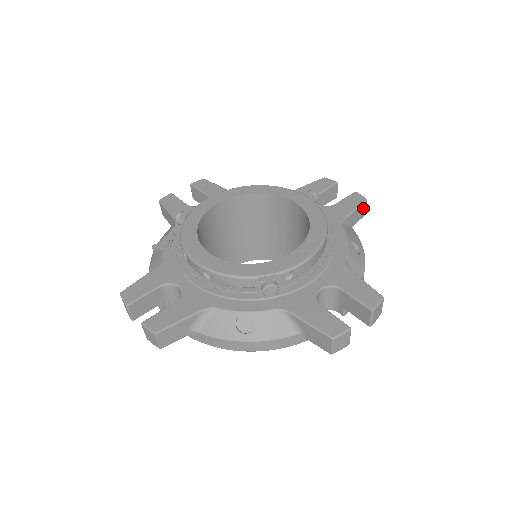
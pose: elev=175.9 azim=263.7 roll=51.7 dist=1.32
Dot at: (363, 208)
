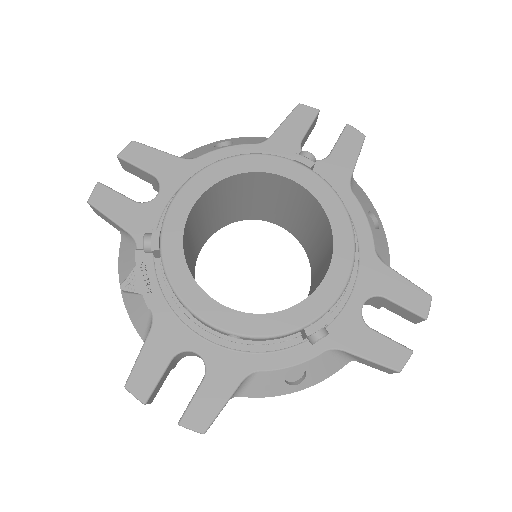
Dot at: occluded
